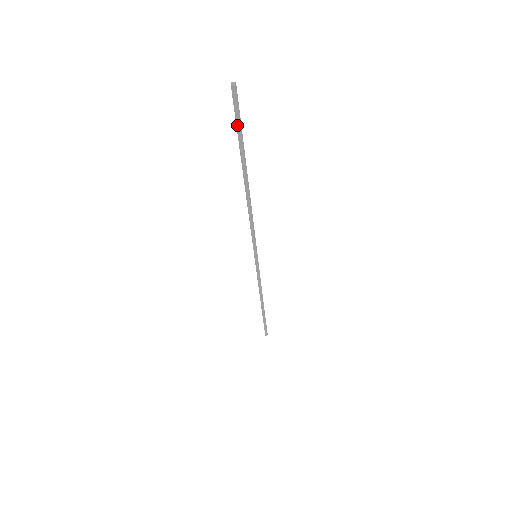
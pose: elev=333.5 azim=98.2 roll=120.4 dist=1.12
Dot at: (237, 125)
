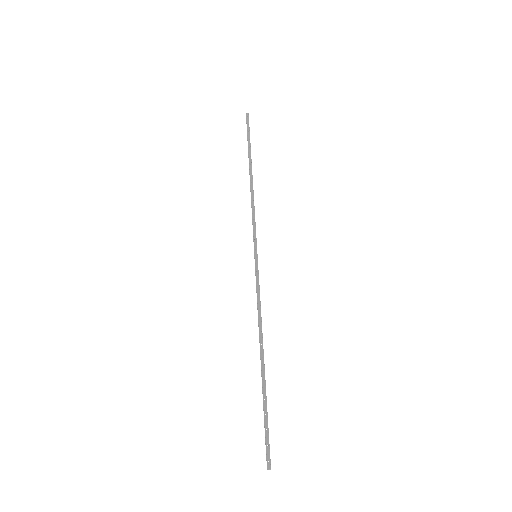
Dot at: (248, 133)
